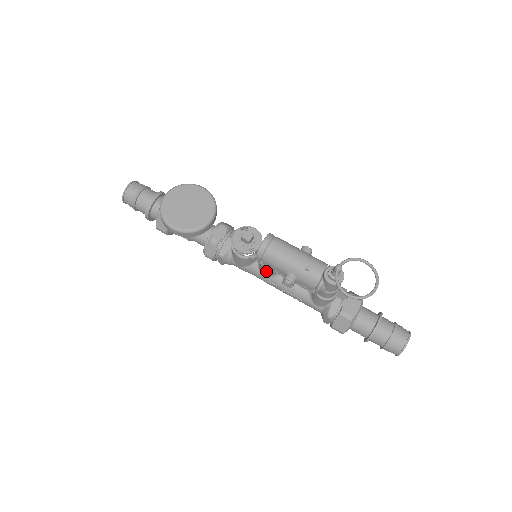
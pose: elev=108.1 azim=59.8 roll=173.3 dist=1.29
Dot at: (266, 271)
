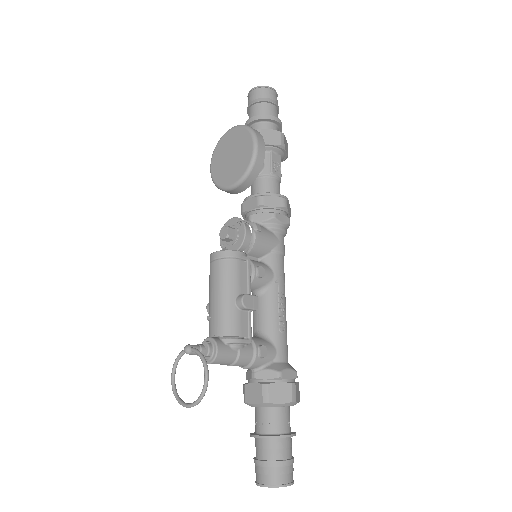
Dot at: occluded
